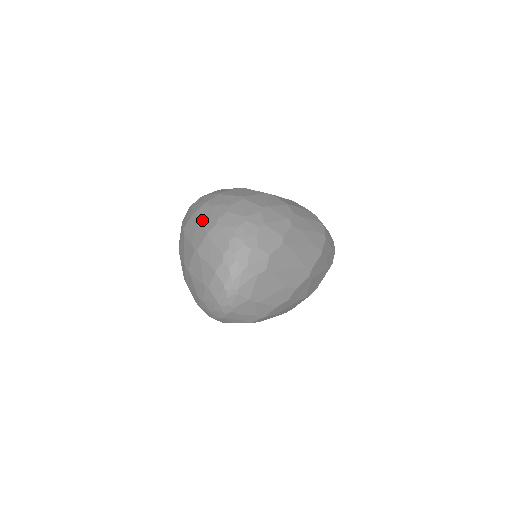
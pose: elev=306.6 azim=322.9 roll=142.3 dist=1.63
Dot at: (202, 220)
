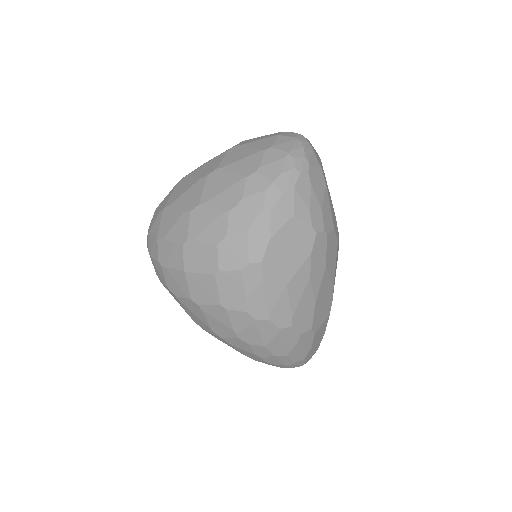
Dot at: occluded
